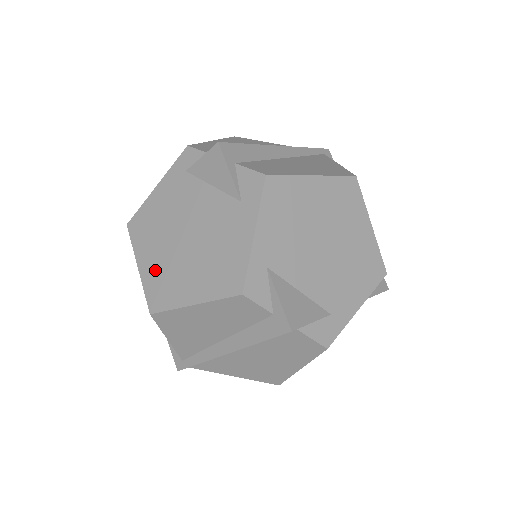
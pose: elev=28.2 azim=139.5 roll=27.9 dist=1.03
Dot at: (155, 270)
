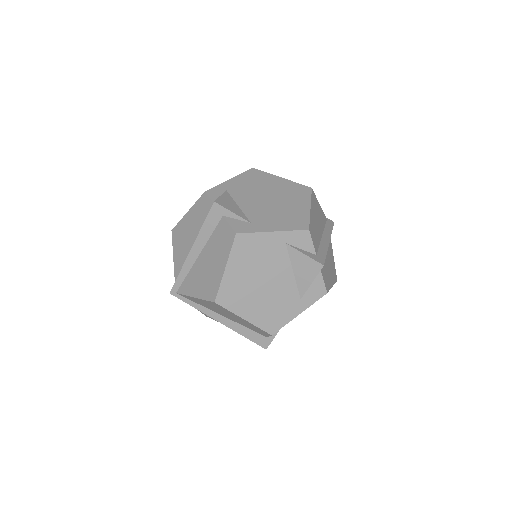
Dot at: occluded
